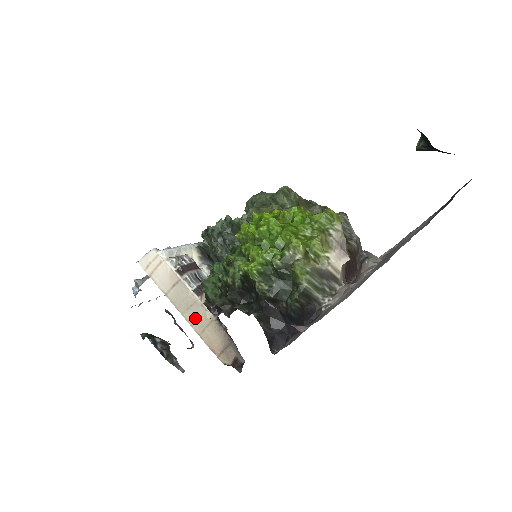
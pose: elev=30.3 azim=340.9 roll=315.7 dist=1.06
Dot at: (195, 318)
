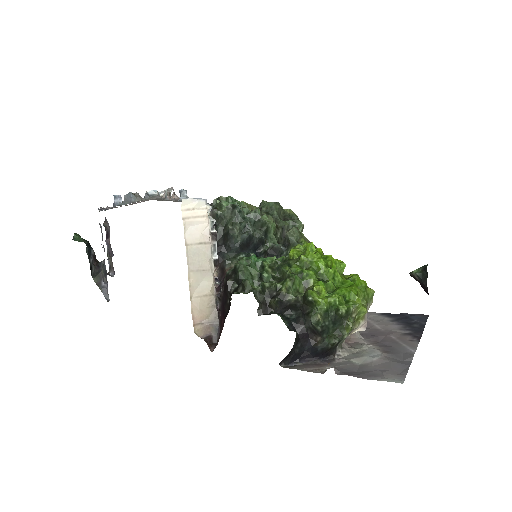
Dot at: (198, 282)
